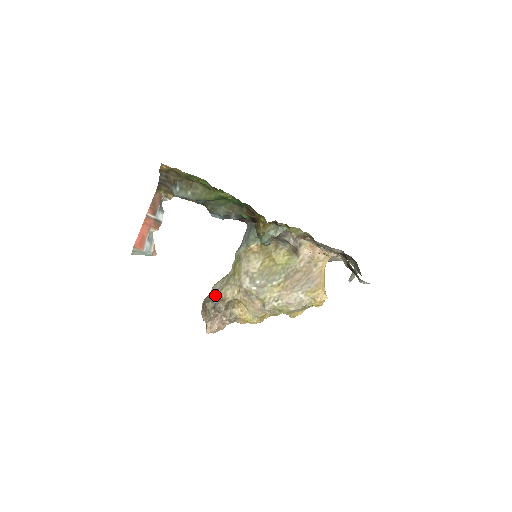
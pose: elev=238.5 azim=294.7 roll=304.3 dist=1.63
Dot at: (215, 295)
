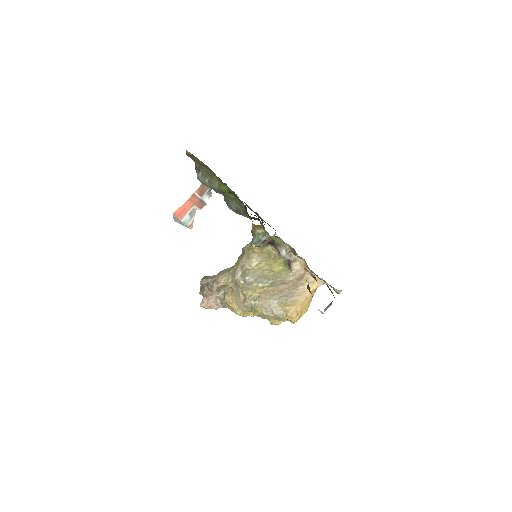
Dot at: (214, 276)
